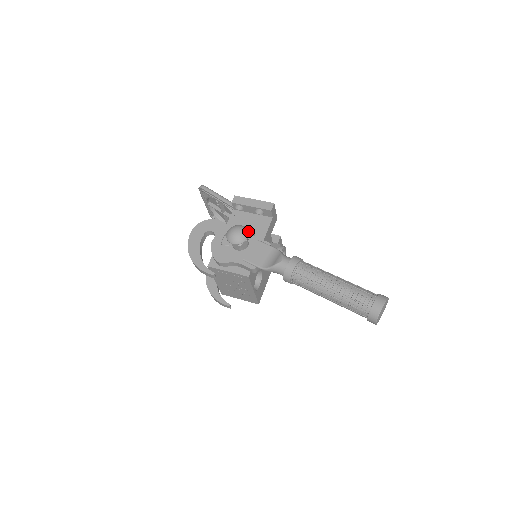
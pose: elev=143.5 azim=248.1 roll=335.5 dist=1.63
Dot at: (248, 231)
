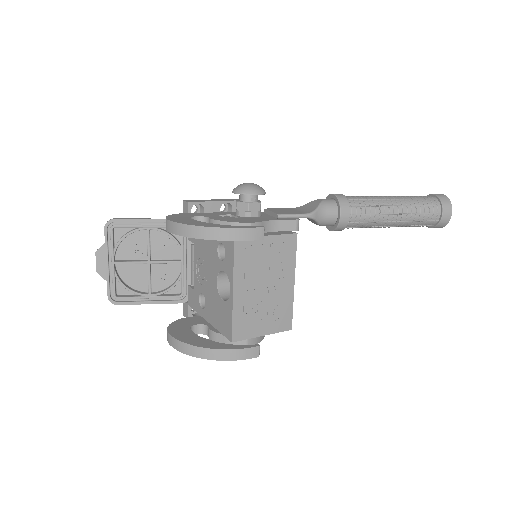
Dot at: occluded
